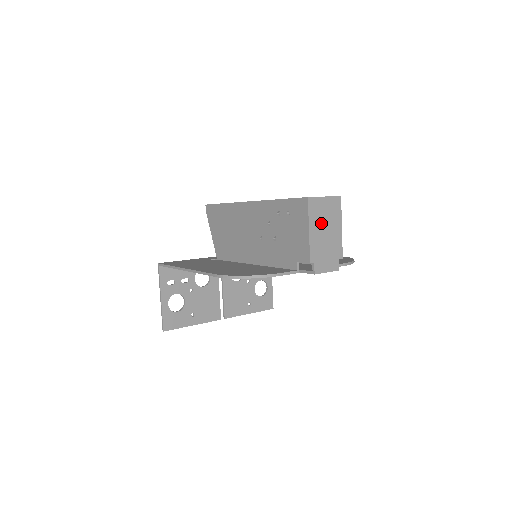
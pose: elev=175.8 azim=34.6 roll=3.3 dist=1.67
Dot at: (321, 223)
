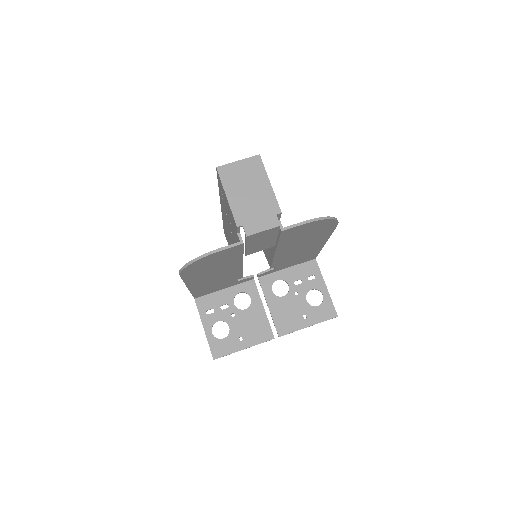
Dot at: (240, 186)
